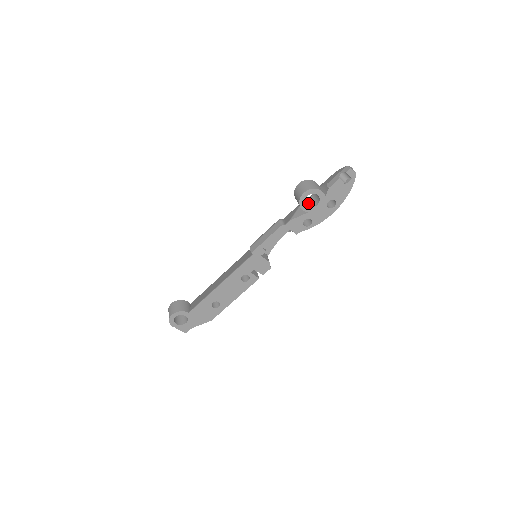
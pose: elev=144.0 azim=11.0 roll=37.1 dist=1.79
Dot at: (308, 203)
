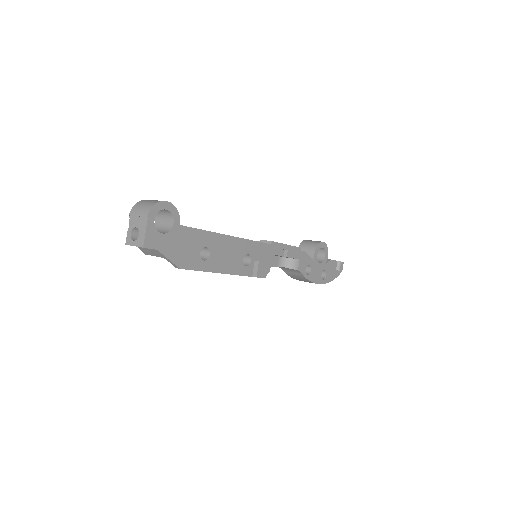
Dot at: occluded
